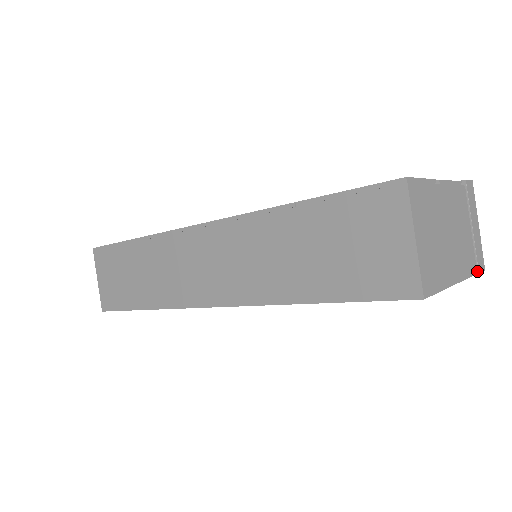
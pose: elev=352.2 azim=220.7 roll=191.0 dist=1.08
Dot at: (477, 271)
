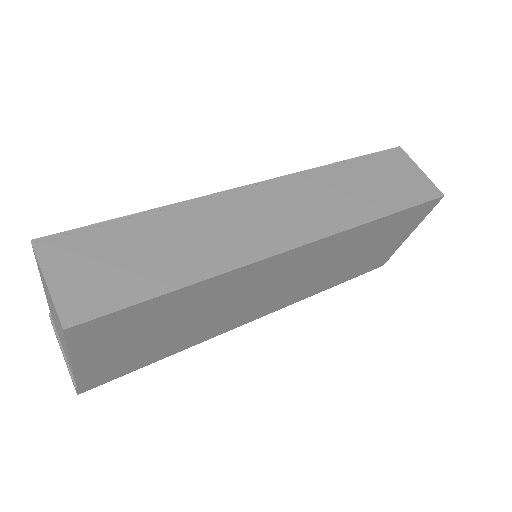
Dot at: (389, 256)
